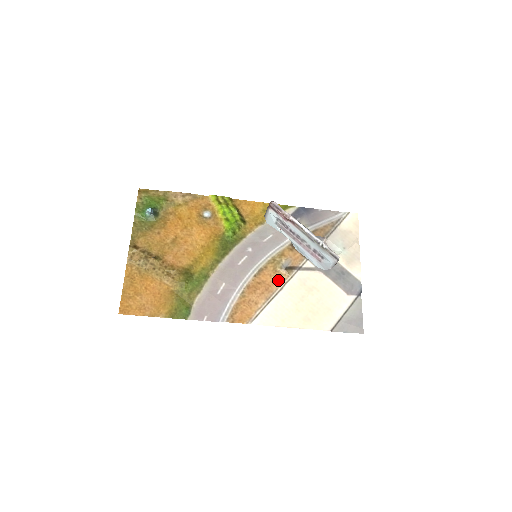
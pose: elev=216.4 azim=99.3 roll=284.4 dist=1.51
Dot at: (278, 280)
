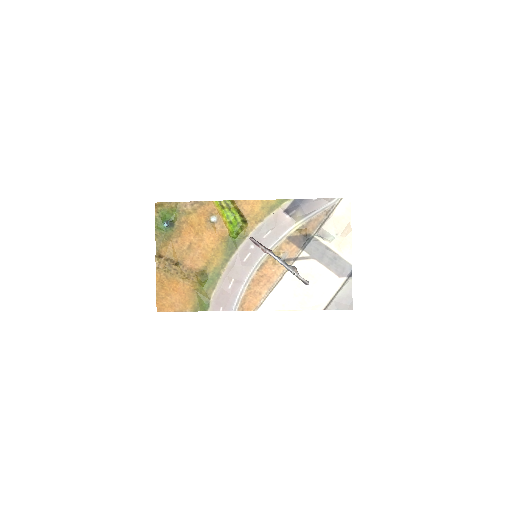
Dot at: (277, 272)
